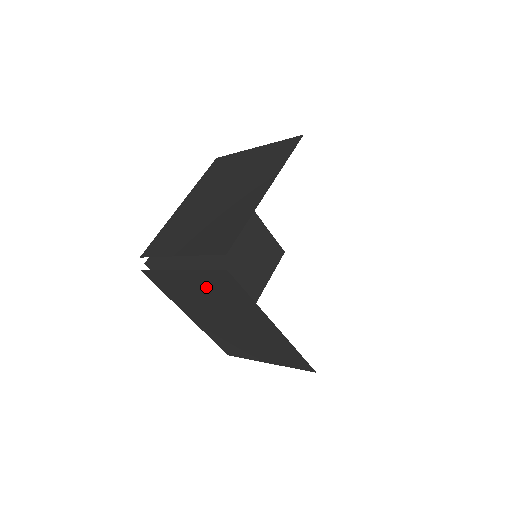
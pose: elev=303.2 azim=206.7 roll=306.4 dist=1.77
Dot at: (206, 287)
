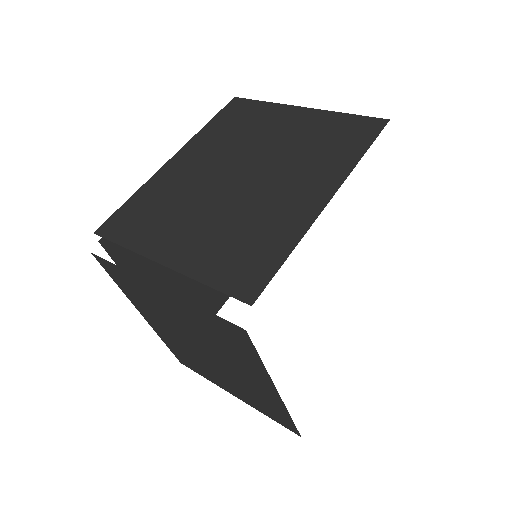
Dot at: (193, 318)
